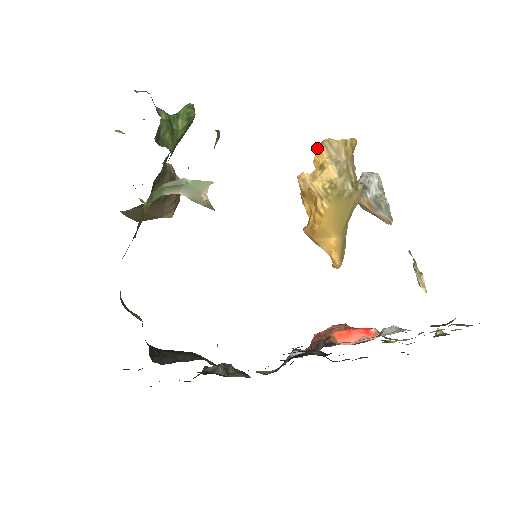
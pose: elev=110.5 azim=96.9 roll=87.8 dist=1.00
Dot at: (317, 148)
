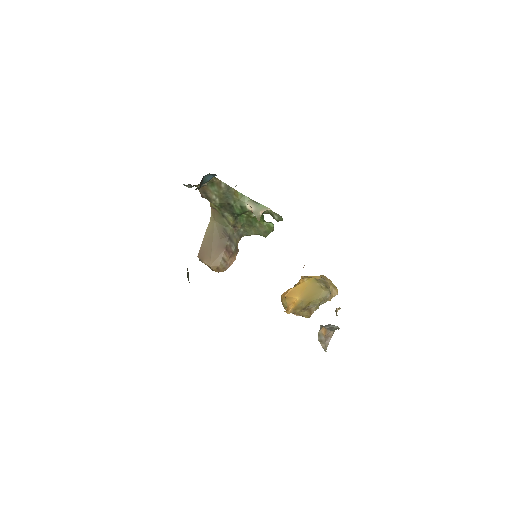
Dot at: occluded
